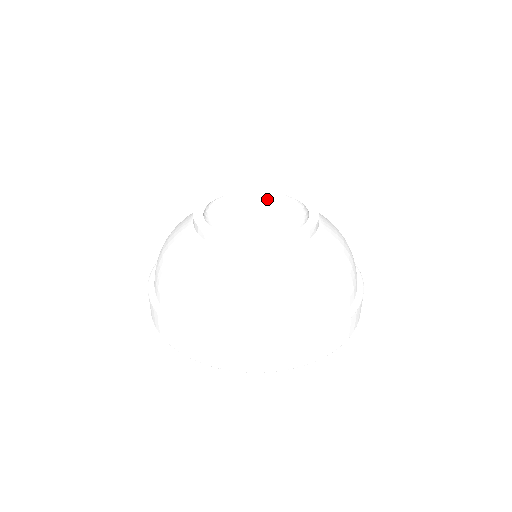
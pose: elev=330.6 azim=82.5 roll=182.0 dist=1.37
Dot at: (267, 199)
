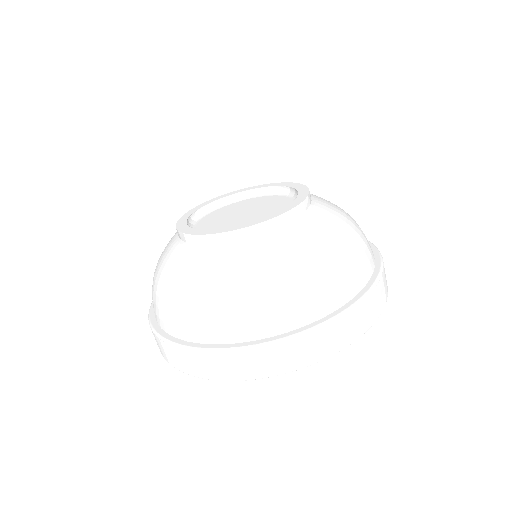
Dot at: (250, 197)
